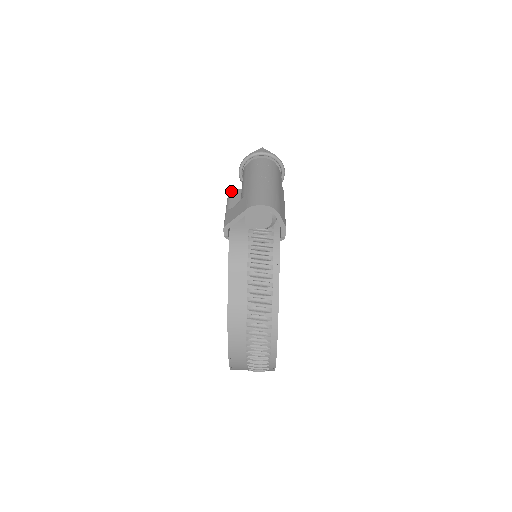
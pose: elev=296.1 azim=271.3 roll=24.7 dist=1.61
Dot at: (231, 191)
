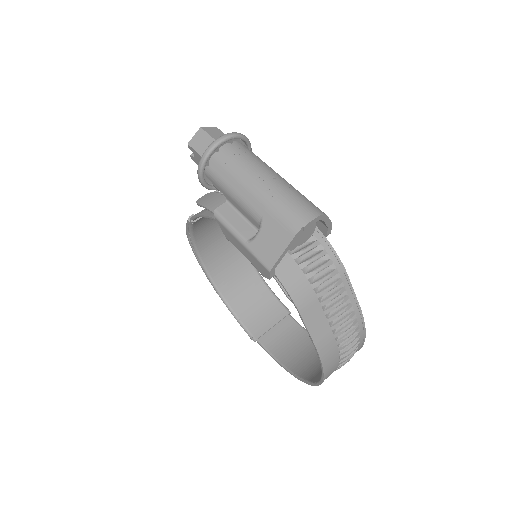
Dot at: (218, 212)
